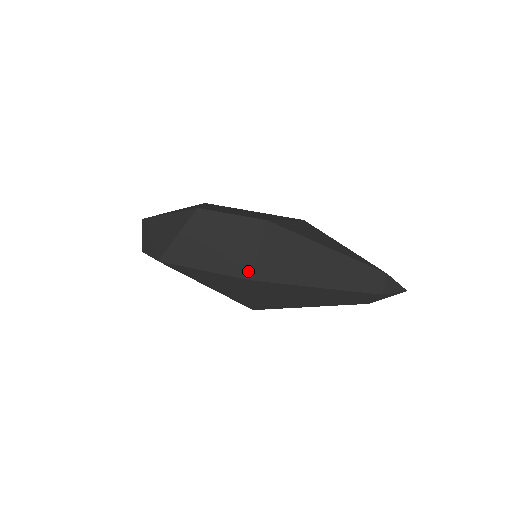
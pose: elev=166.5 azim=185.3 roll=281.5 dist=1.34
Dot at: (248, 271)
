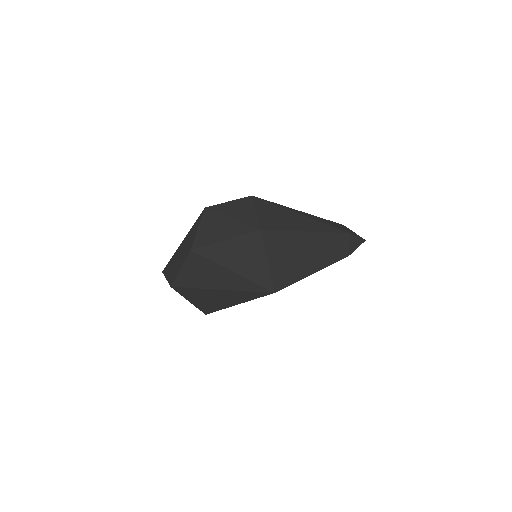
Dot at: (256, 226)
